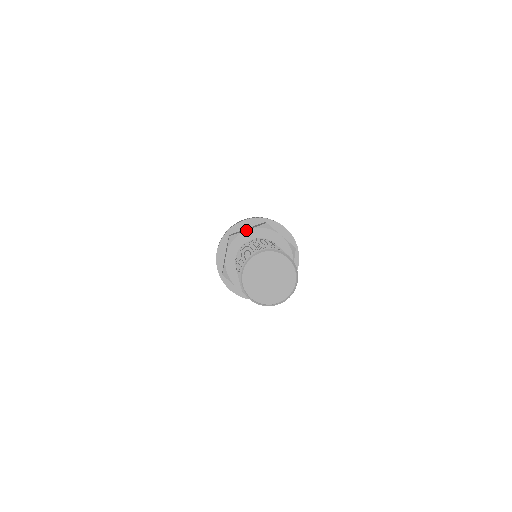
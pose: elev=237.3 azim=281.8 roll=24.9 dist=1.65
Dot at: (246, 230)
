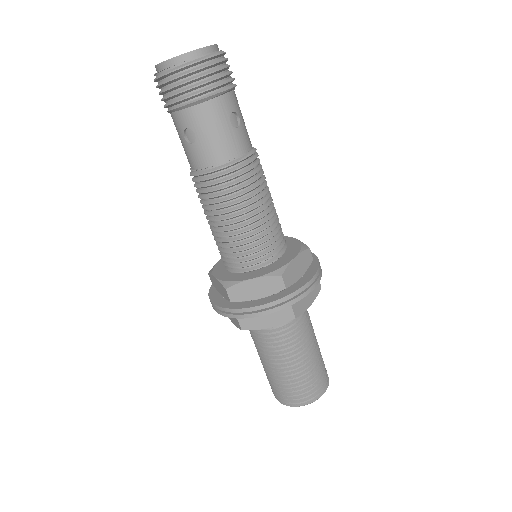
Dot at: occluded
